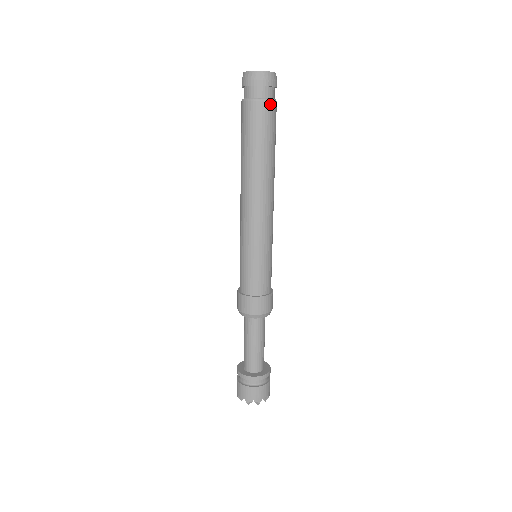
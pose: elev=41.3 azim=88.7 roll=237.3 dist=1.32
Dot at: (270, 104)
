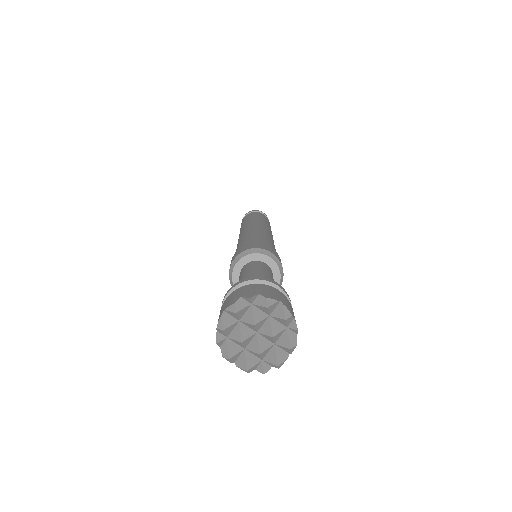
Dot at: (251, 213)
